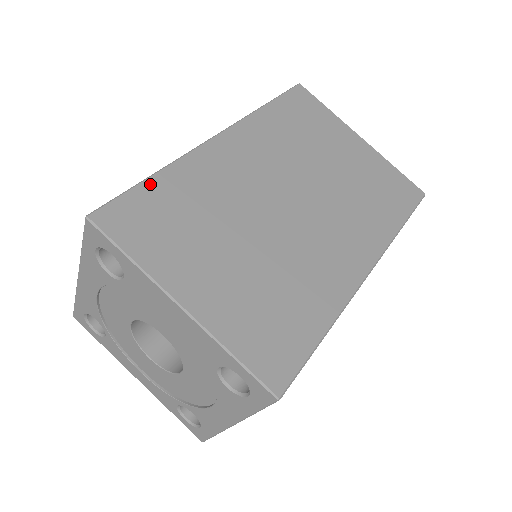
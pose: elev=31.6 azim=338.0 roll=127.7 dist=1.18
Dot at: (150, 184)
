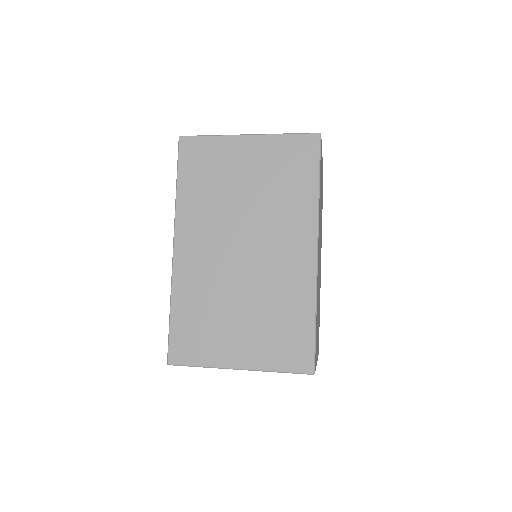
Dot at: (316, 326)
